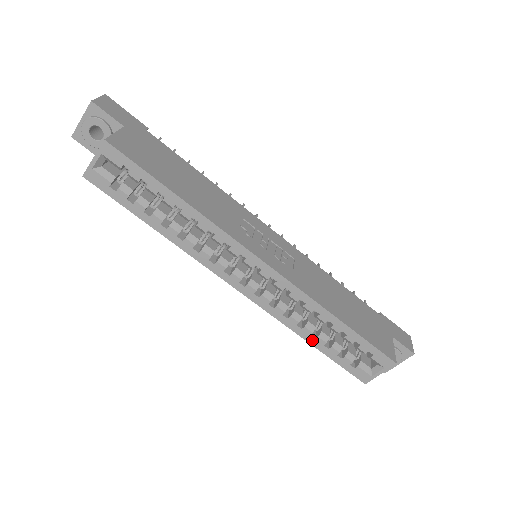
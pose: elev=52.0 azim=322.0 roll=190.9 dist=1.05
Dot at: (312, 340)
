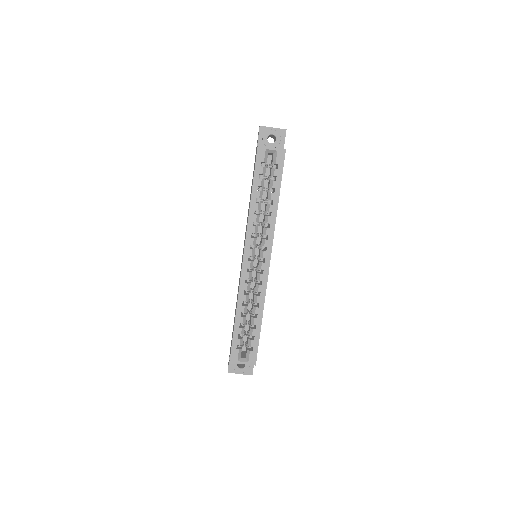
Dot at: (239, 315)
